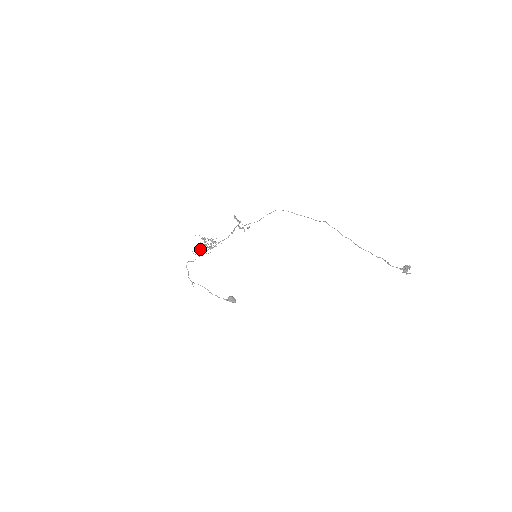
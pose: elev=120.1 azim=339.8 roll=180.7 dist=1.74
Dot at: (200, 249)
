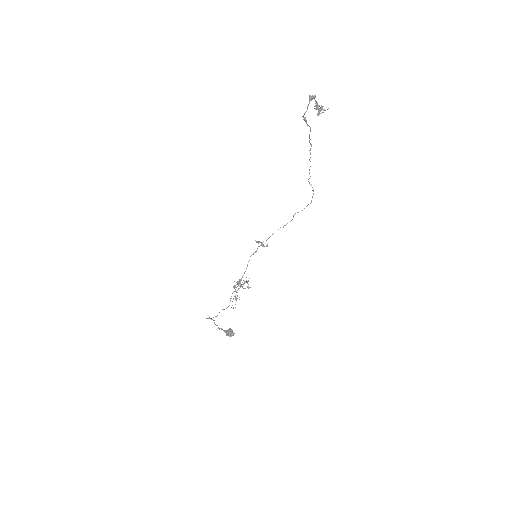
Dot at: (237, 298)
